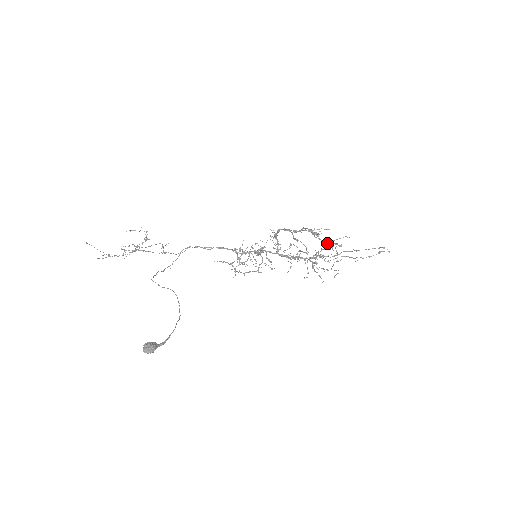
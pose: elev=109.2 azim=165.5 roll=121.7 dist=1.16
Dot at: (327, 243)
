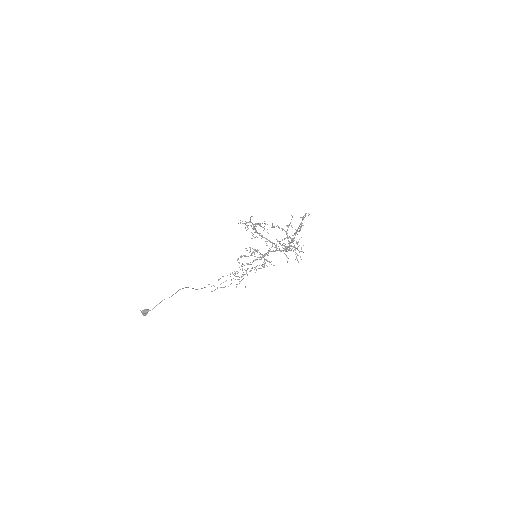
Dot at: (279, 228)
